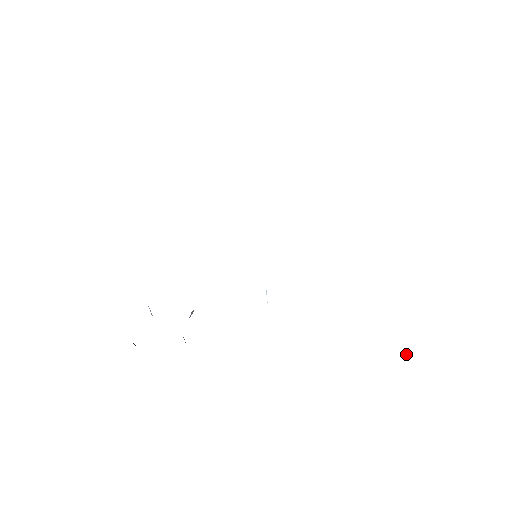
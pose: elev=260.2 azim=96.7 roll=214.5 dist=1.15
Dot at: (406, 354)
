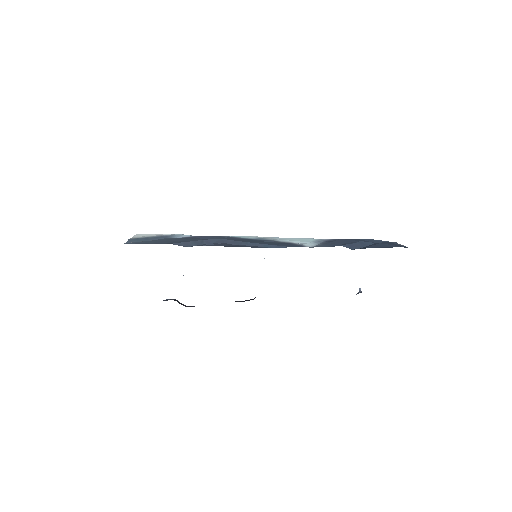
Dot at: (360, 290)
